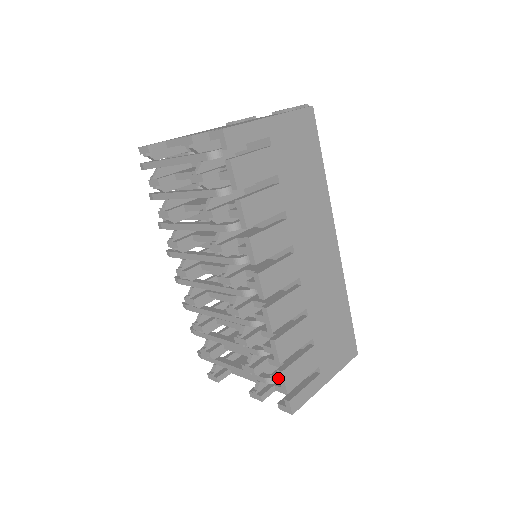
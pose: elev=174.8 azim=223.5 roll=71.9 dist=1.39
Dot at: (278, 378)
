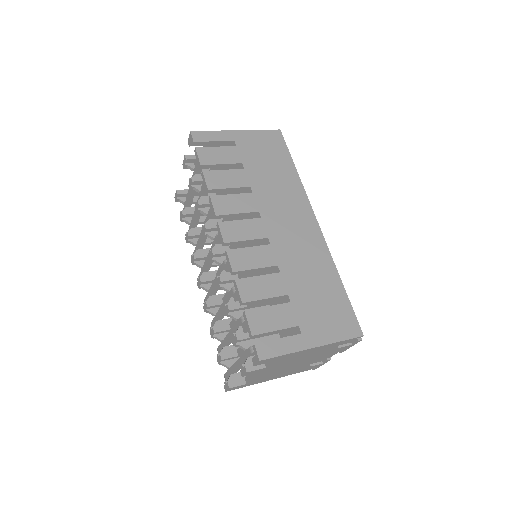
Dot at: (245, 323)
